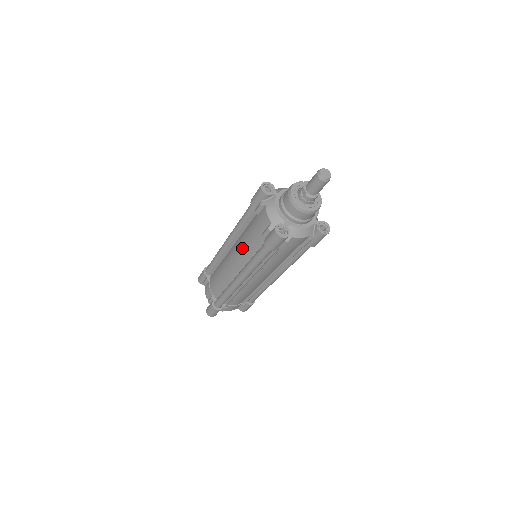
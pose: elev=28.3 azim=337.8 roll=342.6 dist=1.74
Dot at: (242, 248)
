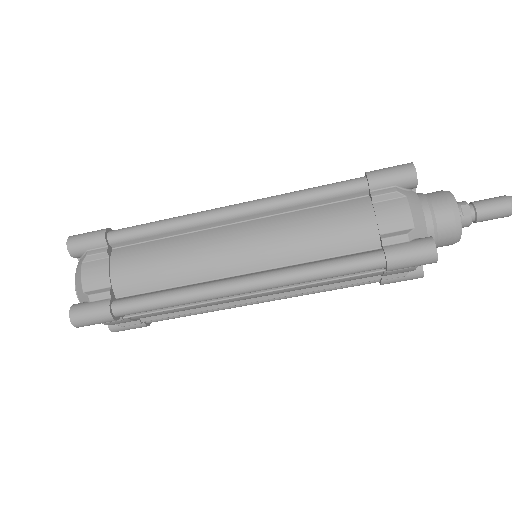
Dot at: (291, 237)
